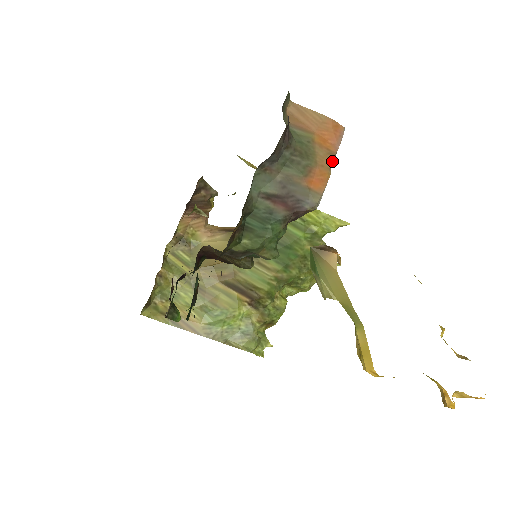
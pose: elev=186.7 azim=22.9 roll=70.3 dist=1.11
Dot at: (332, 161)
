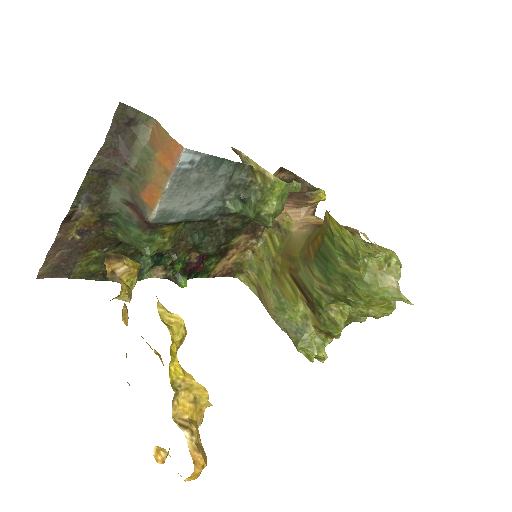
Dot at: (167, 180)
